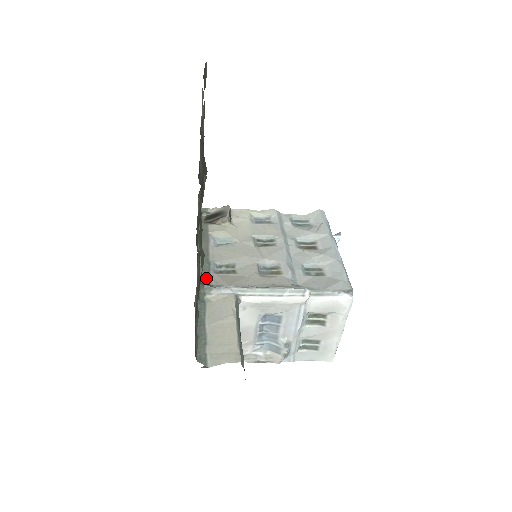
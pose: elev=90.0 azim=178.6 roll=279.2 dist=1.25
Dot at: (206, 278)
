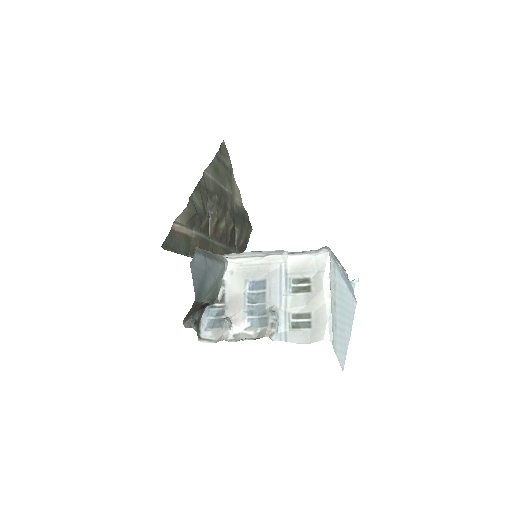
Dot at: occluded
